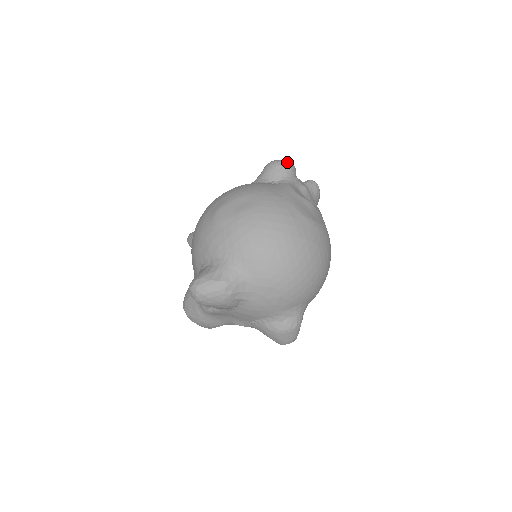
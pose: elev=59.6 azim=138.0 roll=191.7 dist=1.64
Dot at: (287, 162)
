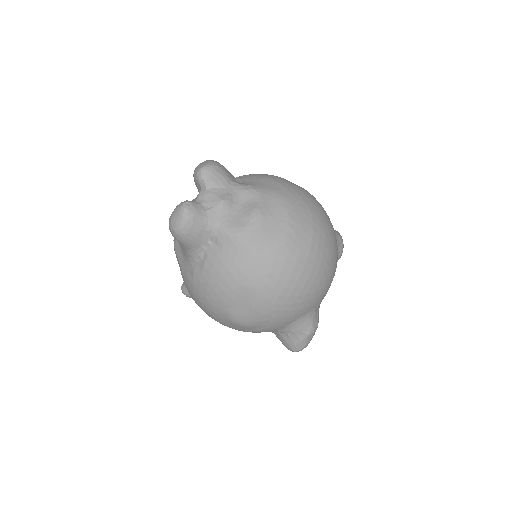
Dot at: (186, 217)
